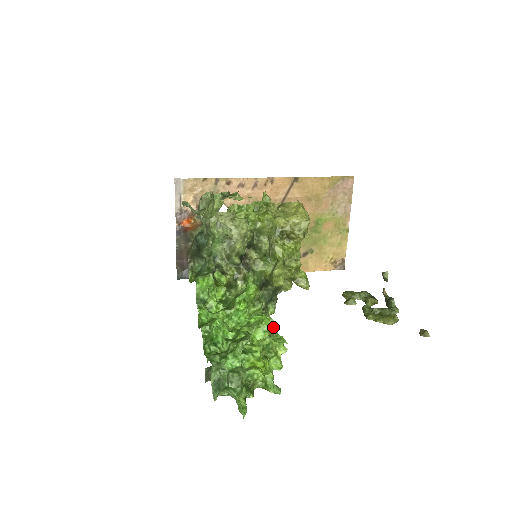
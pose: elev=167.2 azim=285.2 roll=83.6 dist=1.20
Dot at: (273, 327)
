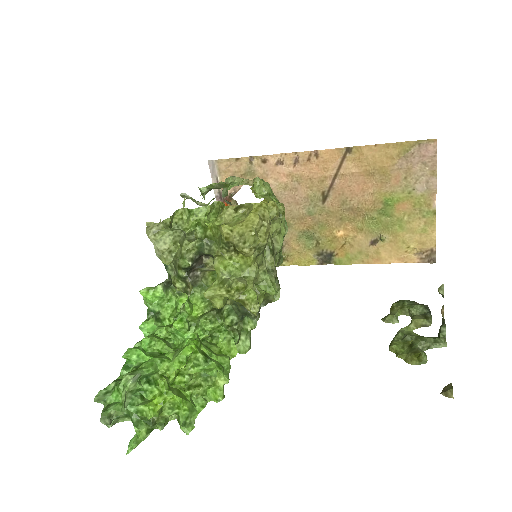
Dot at: (232, 349)
